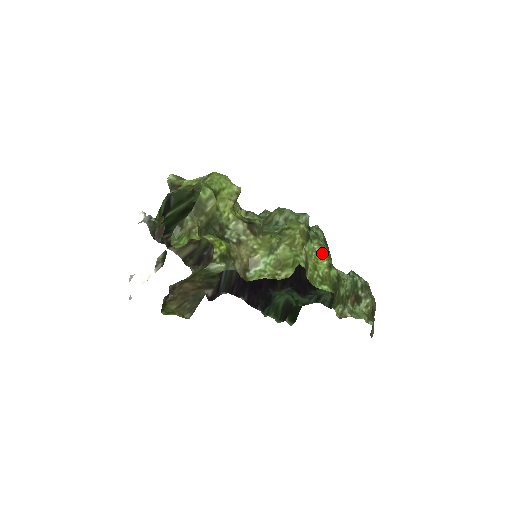
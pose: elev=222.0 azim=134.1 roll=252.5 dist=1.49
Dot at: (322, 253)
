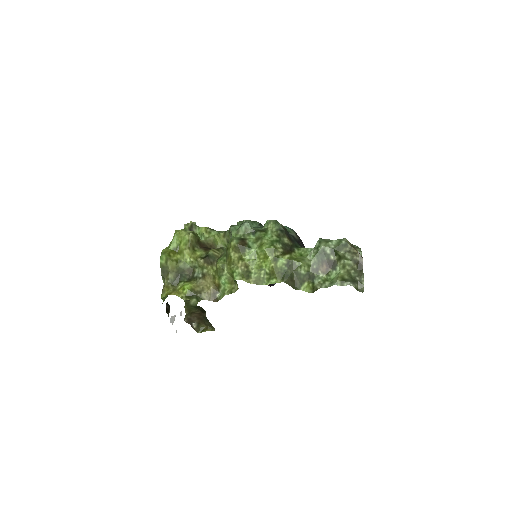
Dot at: (264, 252)
